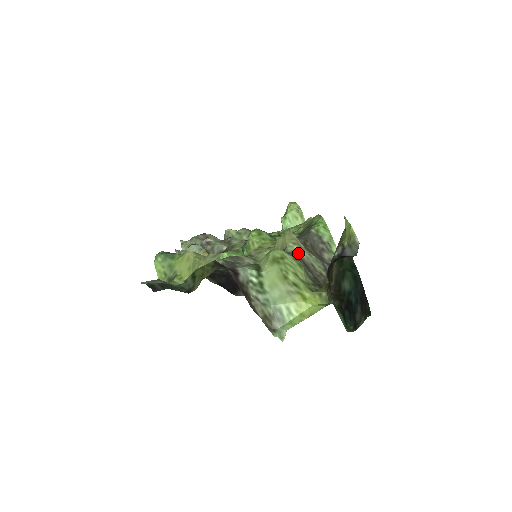
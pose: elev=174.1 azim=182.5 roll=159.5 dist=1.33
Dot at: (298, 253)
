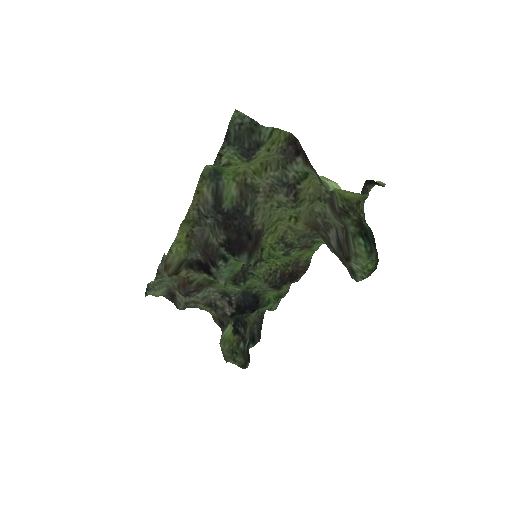
Dot at: (325, 205)
